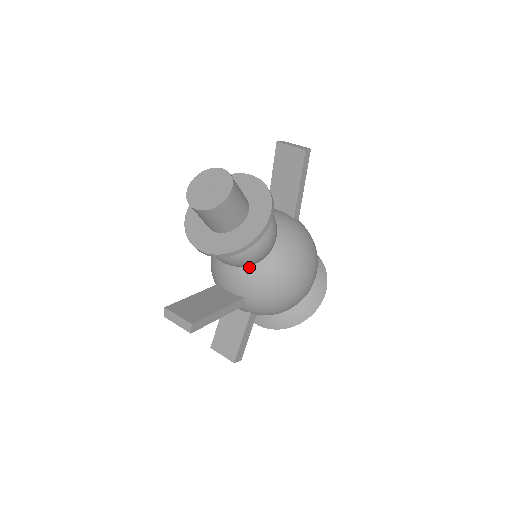
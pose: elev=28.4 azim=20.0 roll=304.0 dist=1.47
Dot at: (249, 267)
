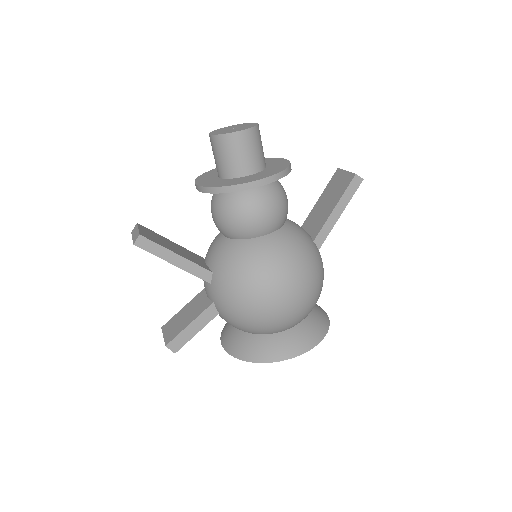
Dot at: (234, 240)
